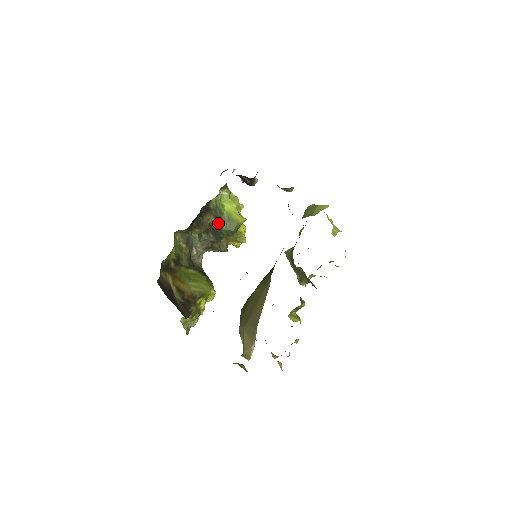
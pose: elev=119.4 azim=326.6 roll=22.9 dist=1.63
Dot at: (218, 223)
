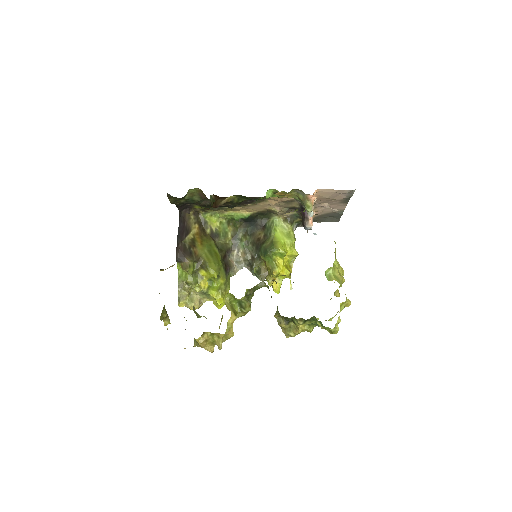
Dot at: (264, 241)
